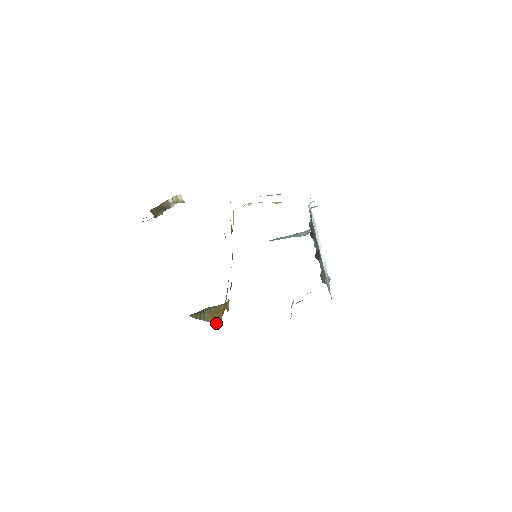
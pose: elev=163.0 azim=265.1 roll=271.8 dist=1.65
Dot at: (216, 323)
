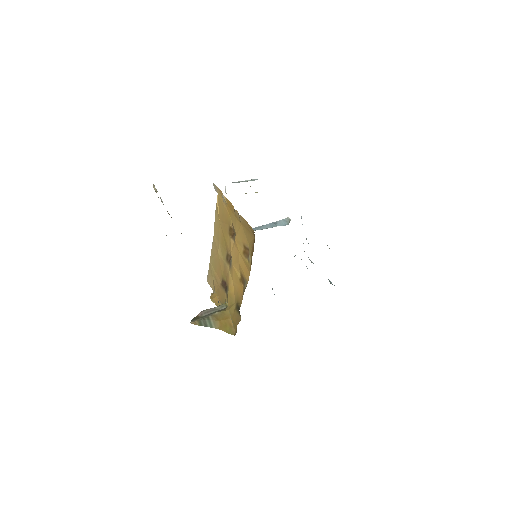
Dot at: (228, 330)
